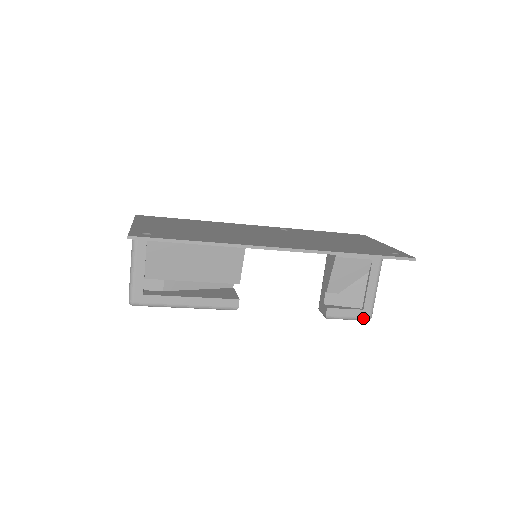
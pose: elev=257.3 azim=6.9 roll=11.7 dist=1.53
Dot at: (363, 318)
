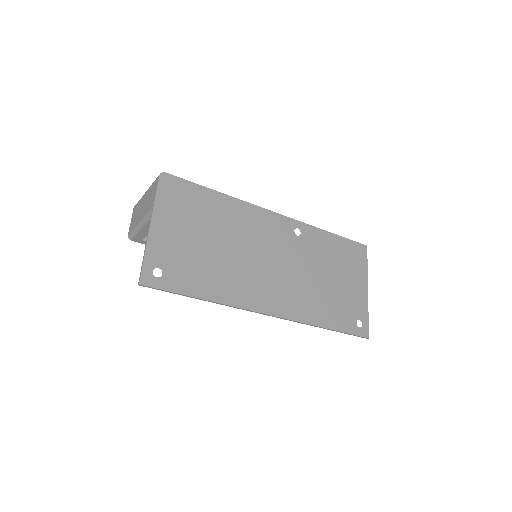
Dot at: occluded
